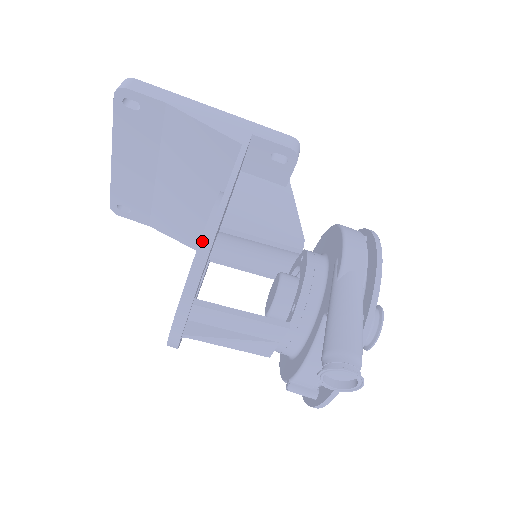
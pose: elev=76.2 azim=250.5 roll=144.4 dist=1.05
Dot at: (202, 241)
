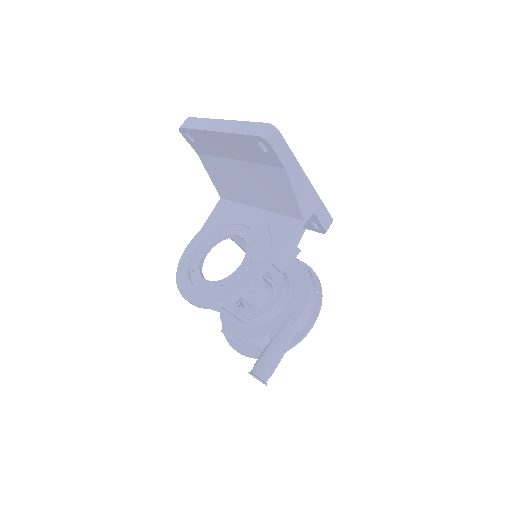
Dot at: (245, 289)
